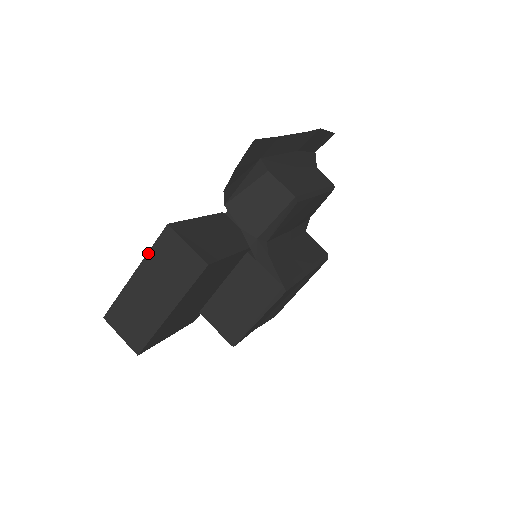
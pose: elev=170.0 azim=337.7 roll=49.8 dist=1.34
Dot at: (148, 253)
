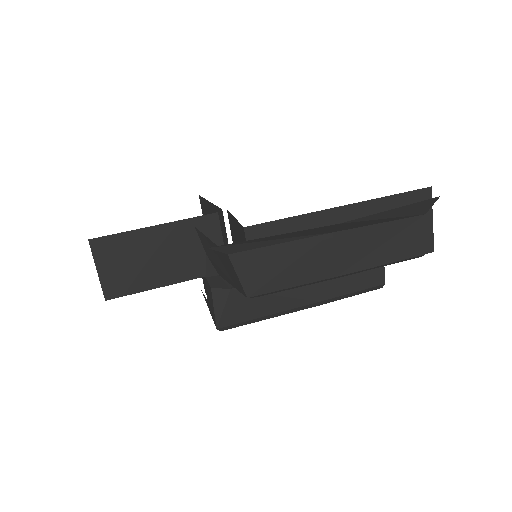
Dot at: occluded
